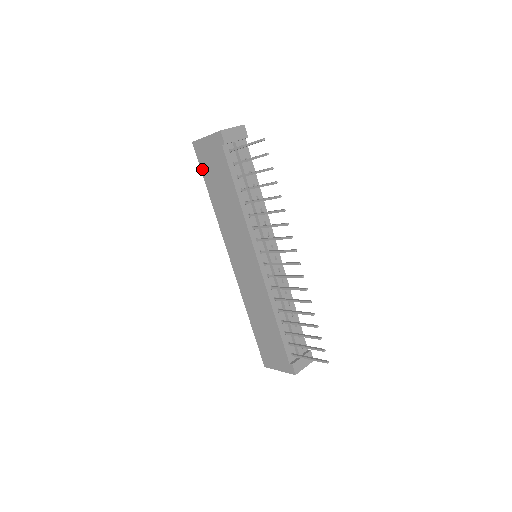
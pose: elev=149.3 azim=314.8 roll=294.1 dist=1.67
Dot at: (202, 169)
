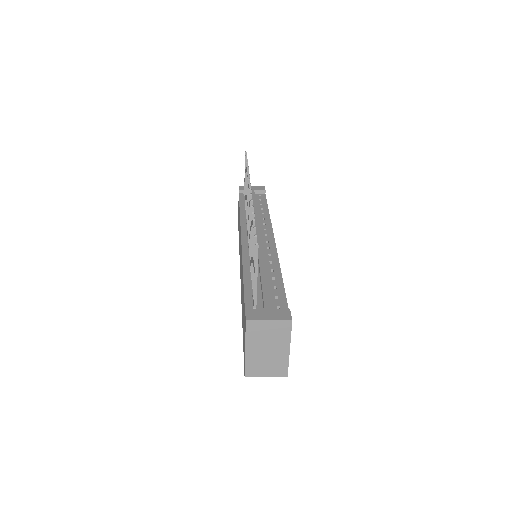
Dot at: occluded
